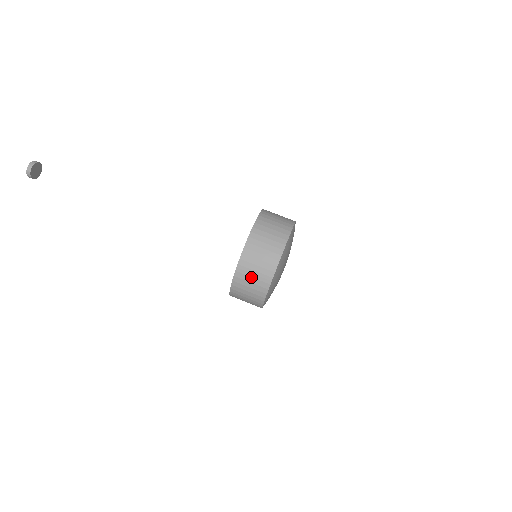
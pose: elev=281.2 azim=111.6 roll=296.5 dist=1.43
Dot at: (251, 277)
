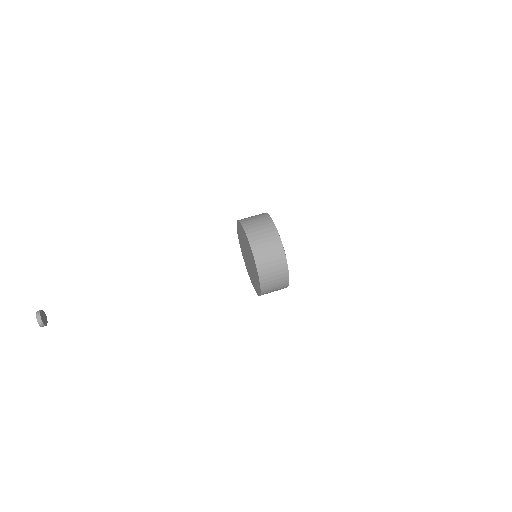
Dot at: (272, 272)
